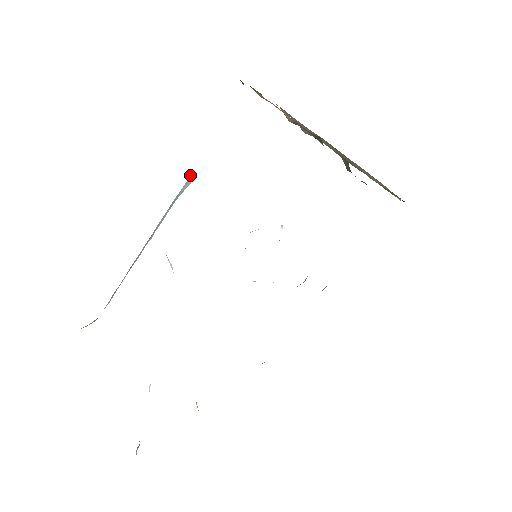
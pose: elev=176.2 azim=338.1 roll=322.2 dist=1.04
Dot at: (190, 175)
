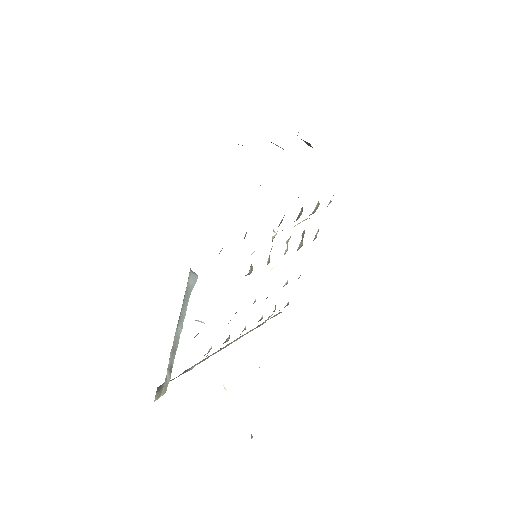
Dot at: (190, 271)
